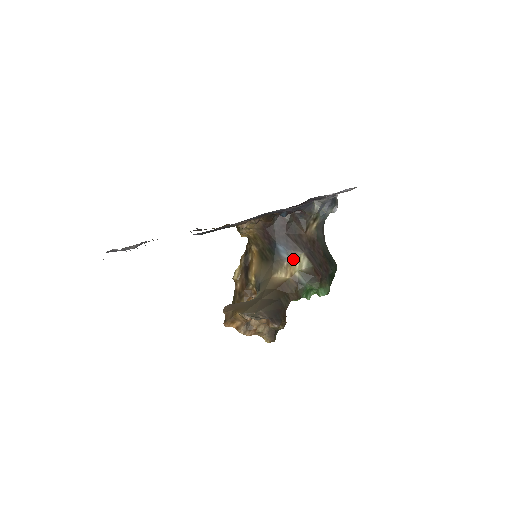
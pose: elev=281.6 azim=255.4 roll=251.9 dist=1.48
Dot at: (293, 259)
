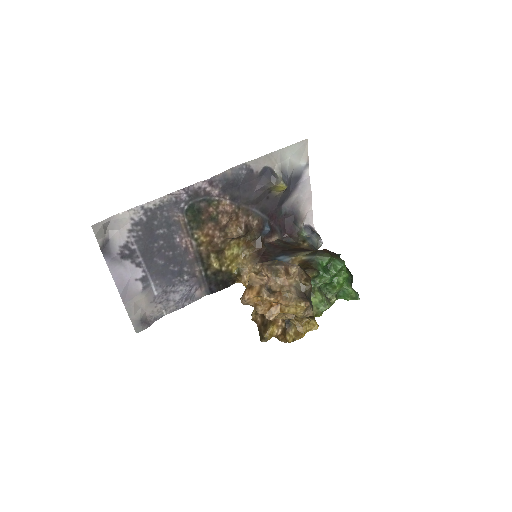
Dot at: (295, 256)
